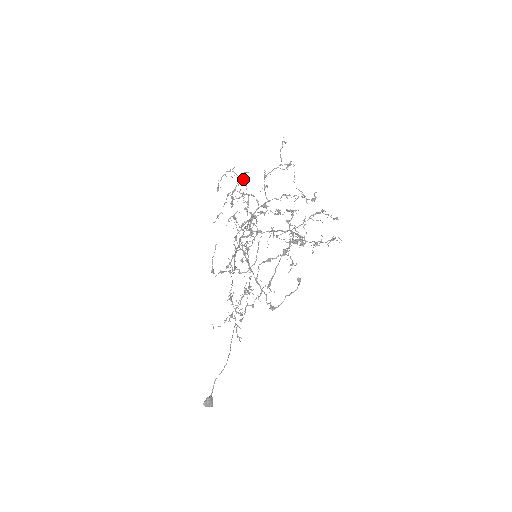
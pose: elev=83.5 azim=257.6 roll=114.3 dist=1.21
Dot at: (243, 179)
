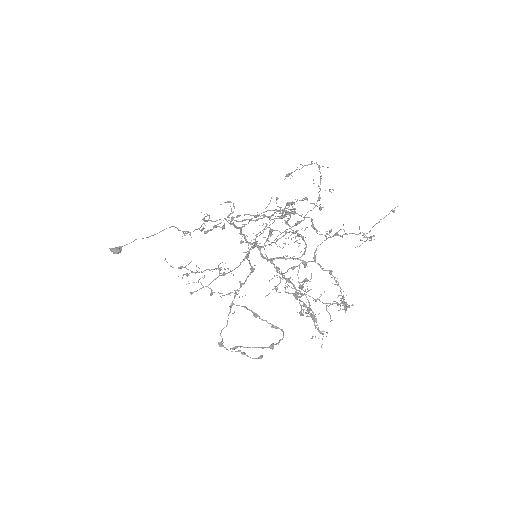
Dot at: occluded
